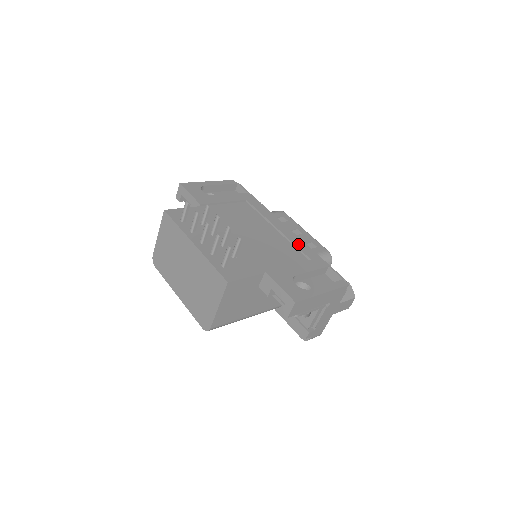
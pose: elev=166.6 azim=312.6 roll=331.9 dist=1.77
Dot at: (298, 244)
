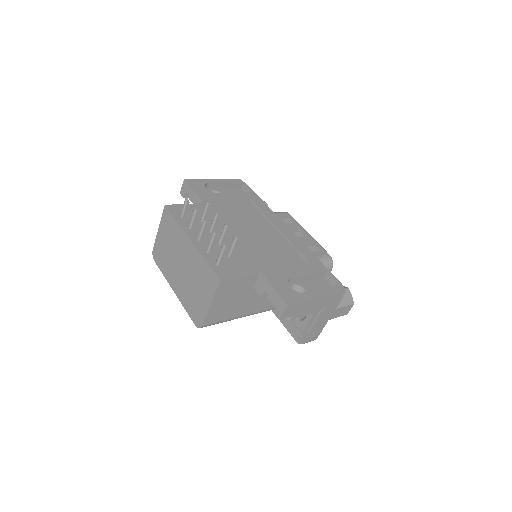
Dot at: (298, 246)
